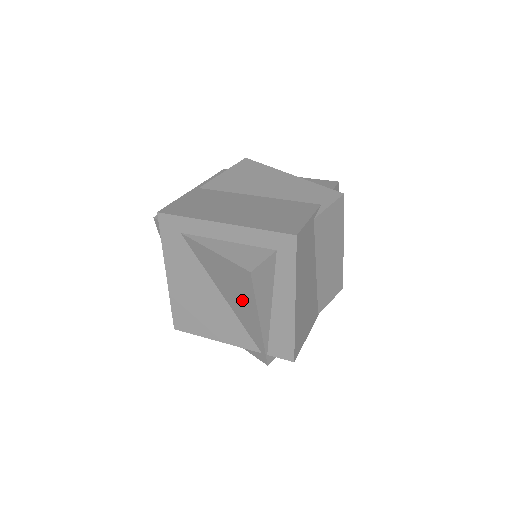
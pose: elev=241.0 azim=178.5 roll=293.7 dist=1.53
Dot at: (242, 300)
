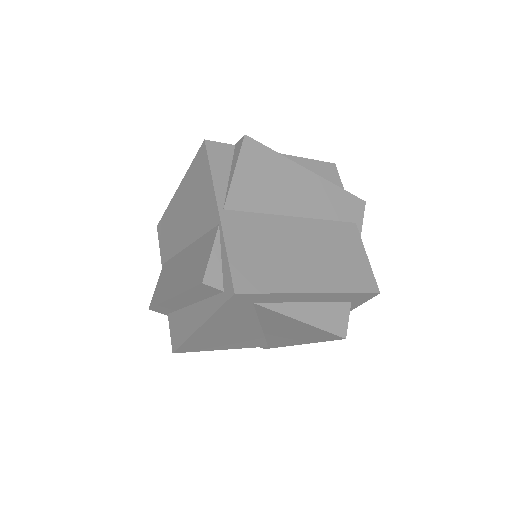
Dot at: (296, 337)
